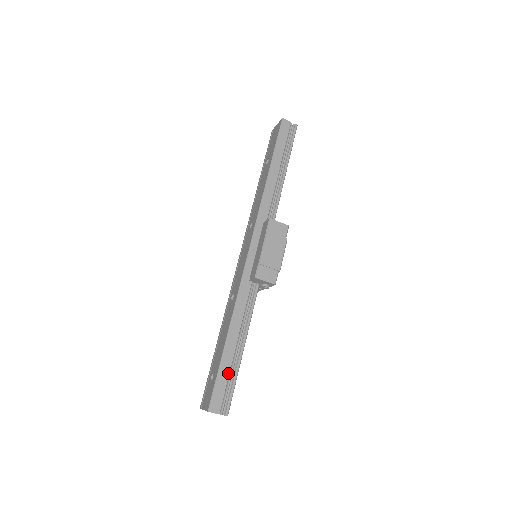
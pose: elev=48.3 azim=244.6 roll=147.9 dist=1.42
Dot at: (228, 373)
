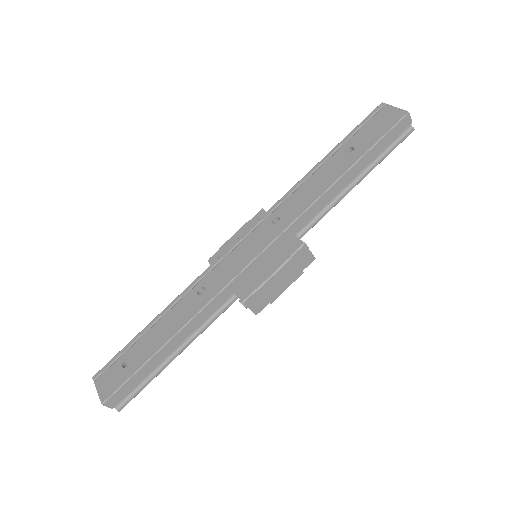
Dot at: (147, 375)
